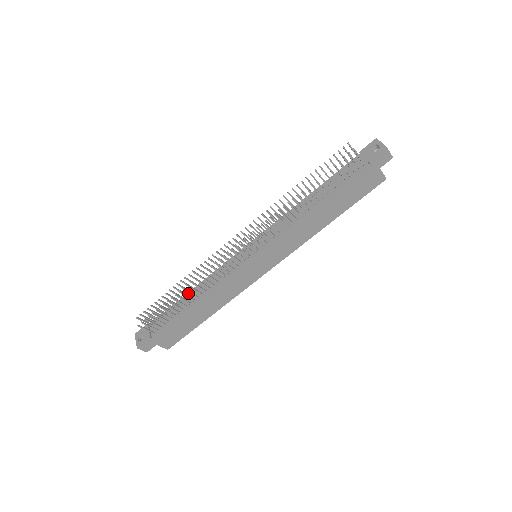
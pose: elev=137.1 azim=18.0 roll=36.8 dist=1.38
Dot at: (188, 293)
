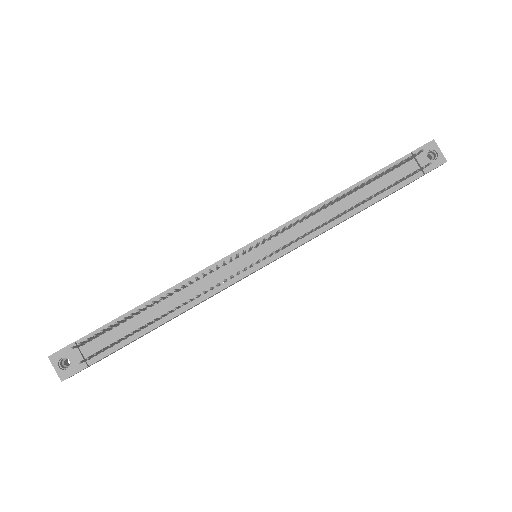
Dot at: (150, 301)
